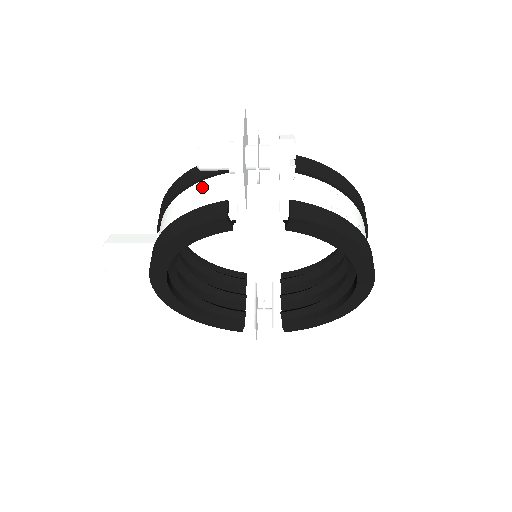
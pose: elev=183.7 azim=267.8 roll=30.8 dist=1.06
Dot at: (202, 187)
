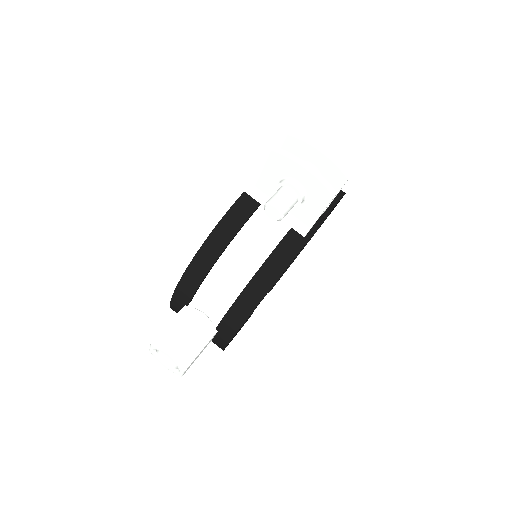
Dot at: (248, 234)
